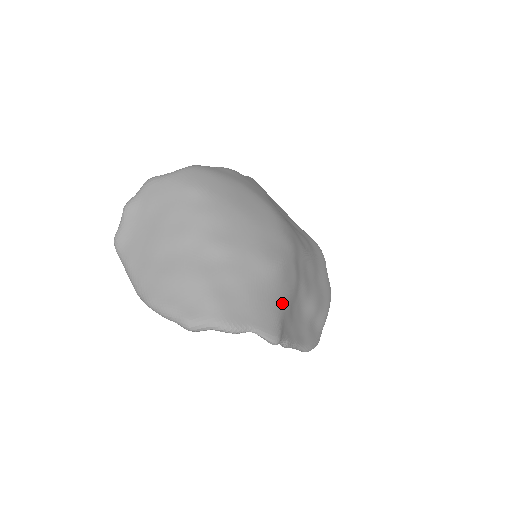
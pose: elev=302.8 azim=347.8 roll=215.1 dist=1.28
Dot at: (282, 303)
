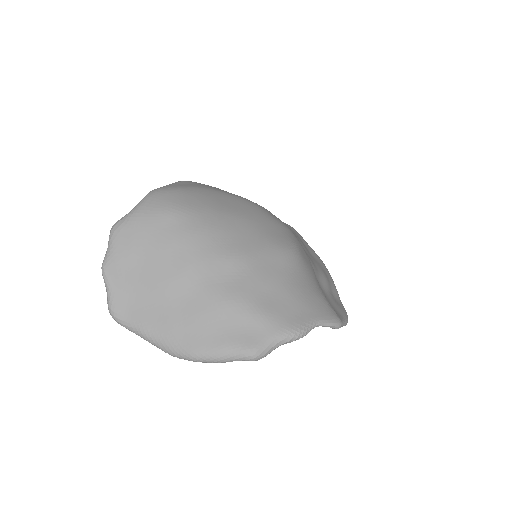
Dot at: (317, 285)
